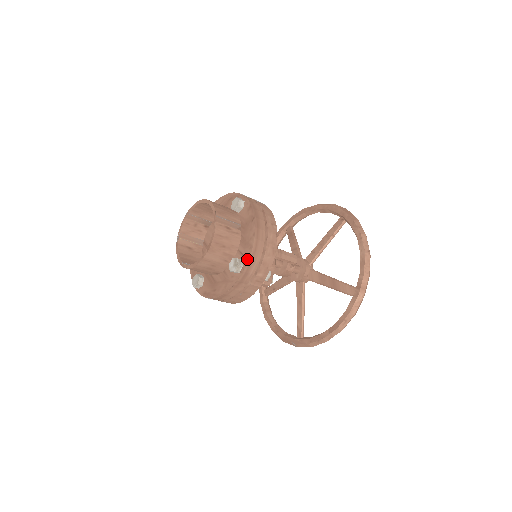
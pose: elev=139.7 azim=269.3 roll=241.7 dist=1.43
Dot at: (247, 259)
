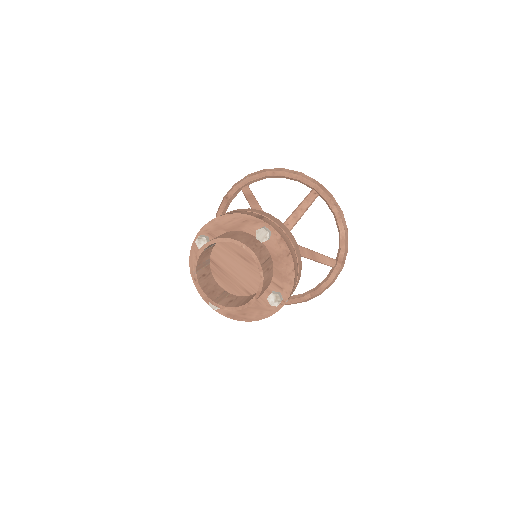
Dot at: (288, 294)
